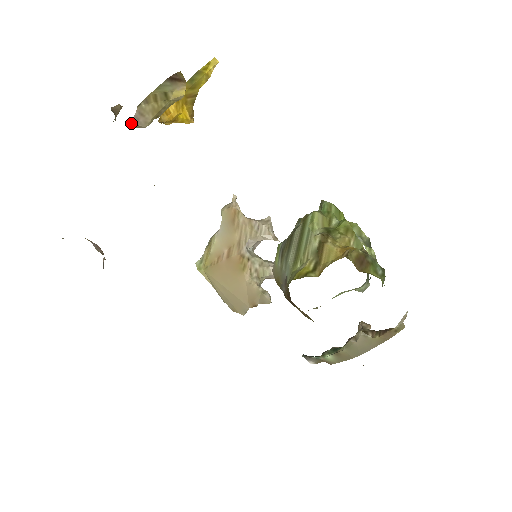
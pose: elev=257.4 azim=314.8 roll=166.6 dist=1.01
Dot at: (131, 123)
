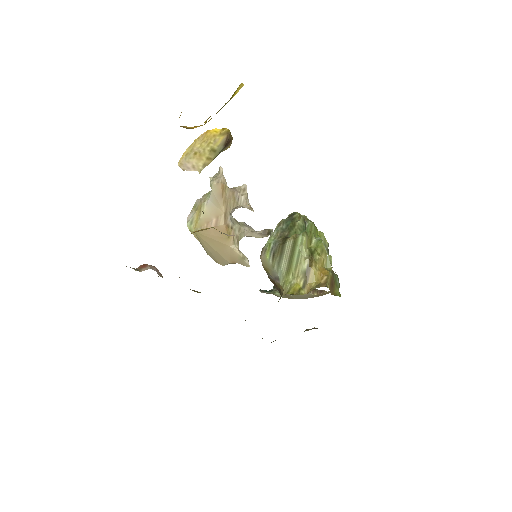
Dot at: (182, 169)
